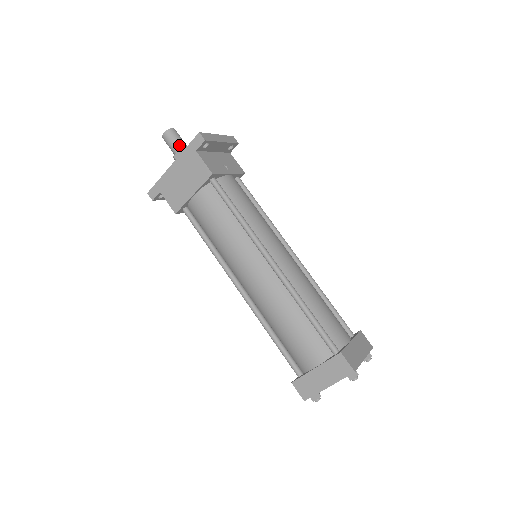
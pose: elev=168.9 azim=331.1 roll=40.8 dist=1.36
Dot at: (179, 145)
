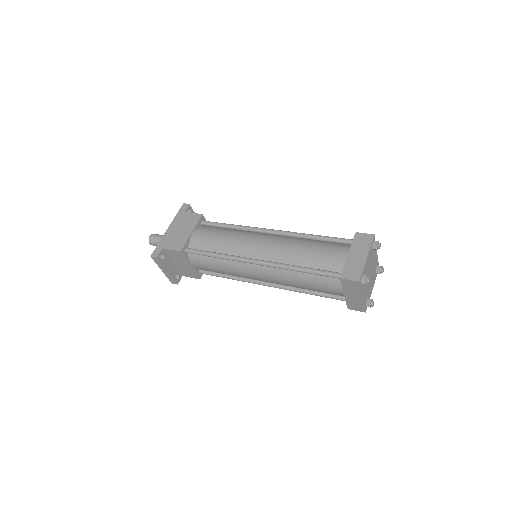
Dot at: occluded
